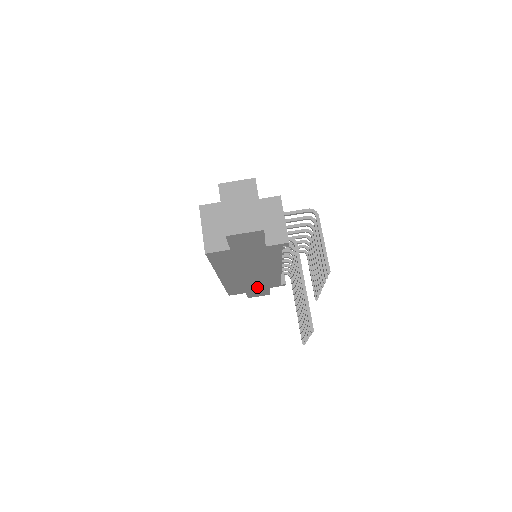
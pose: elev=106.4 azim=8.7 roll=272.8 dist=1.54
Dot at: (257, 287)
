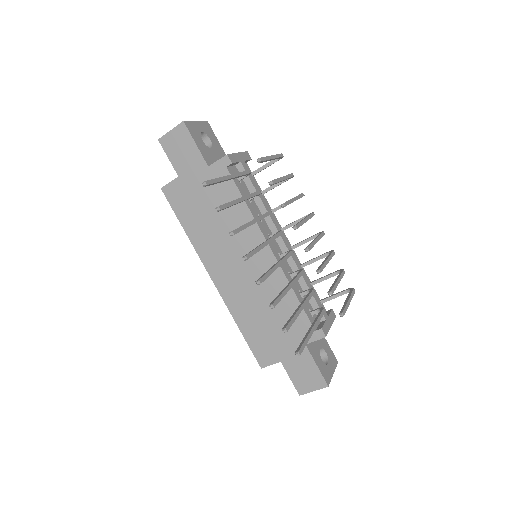
Dot at: (284, 335)
